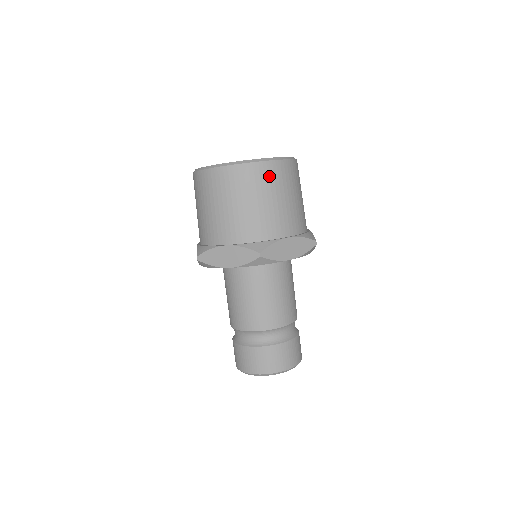
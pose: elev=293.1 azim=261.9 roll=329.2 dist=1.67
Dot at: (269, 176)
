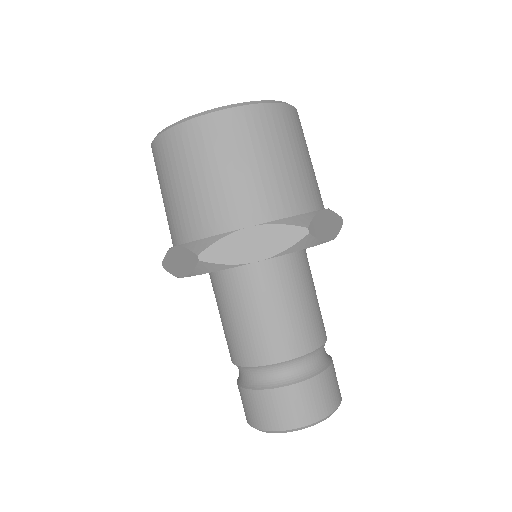
Dot at: (289, 124)
